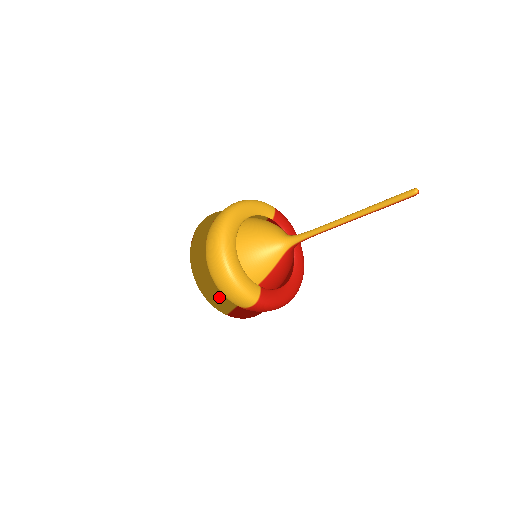
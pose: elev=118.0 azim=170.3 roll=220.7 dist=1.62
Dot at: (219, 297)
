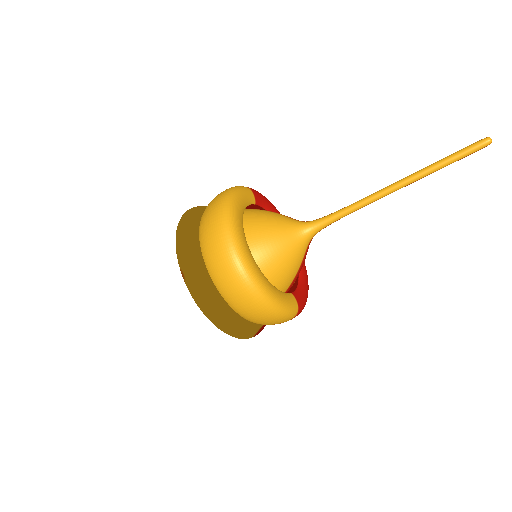
Dot at: (247, 327)
